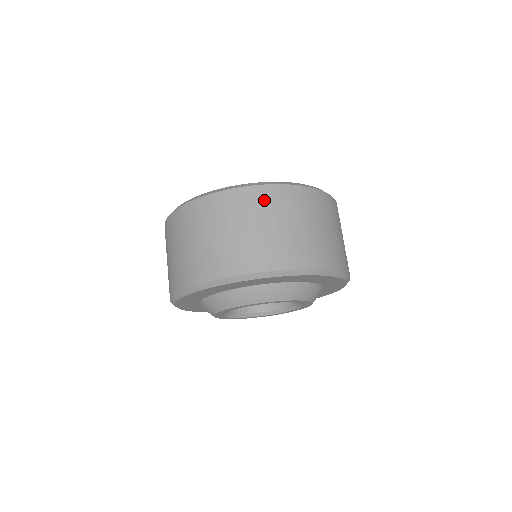
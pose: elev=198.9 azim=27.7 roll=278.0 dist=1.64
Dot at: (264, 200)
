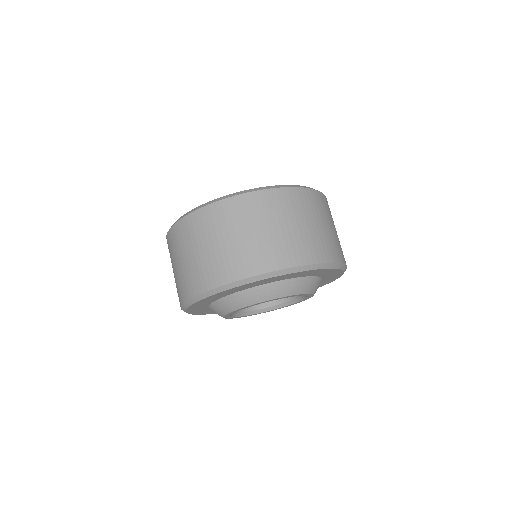
Dot at: (278, 202)
